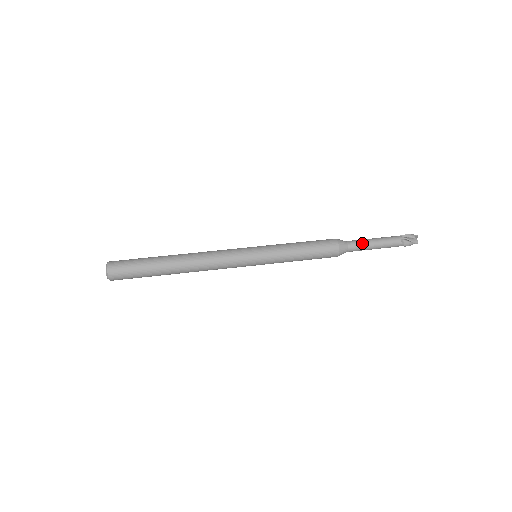
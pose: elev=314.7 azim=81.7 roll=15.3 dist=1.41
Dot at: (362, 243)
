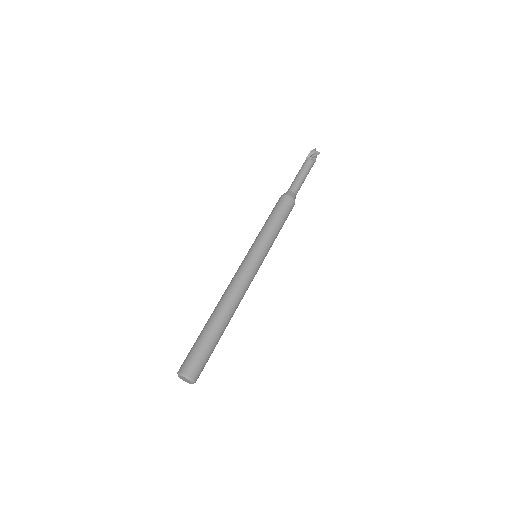
Dot at: (298, 183)
